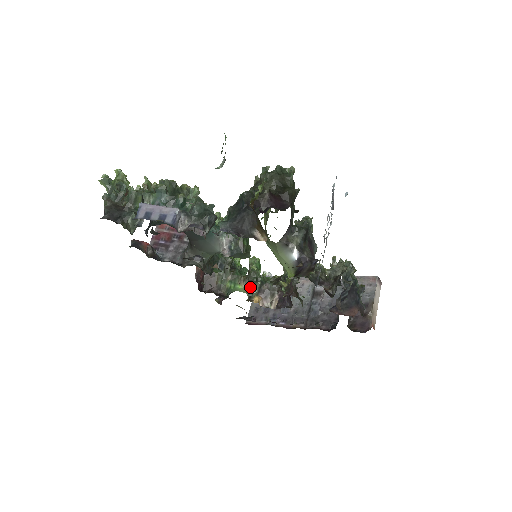
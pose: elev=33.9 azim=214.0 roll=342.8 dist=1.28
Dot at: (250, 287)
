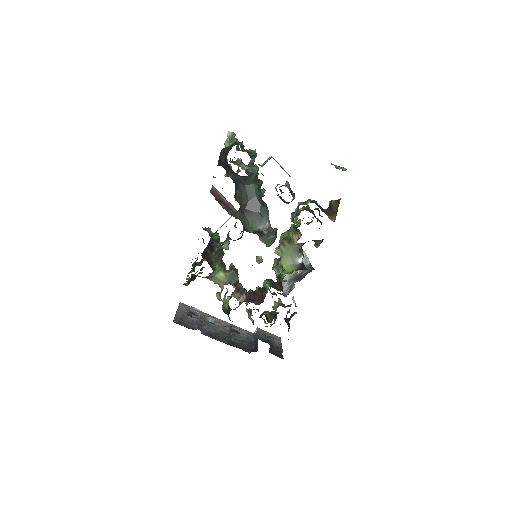
Dot at: (231, 278)
